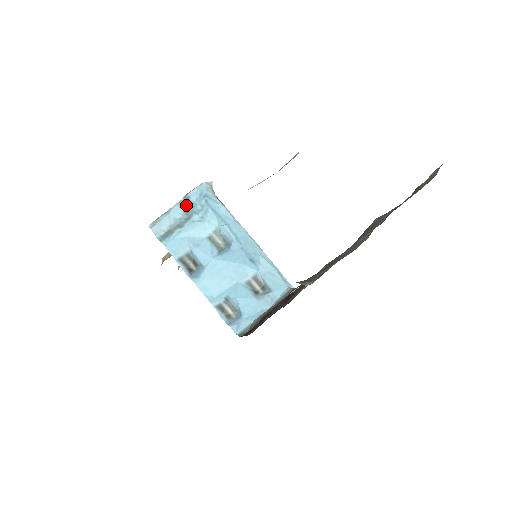
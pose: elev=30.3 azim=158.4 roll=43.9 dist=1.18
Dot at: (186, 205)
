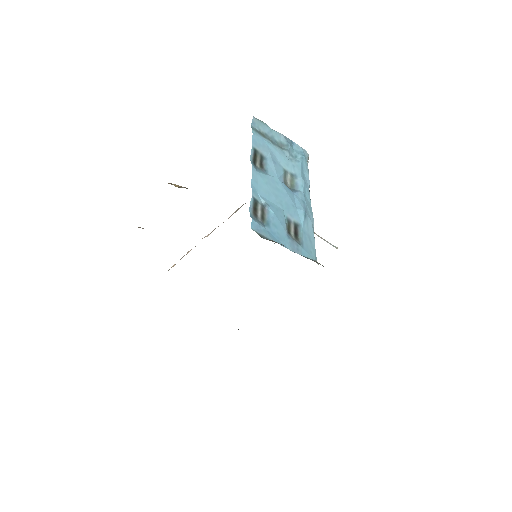
Dot at: (288, 142)
